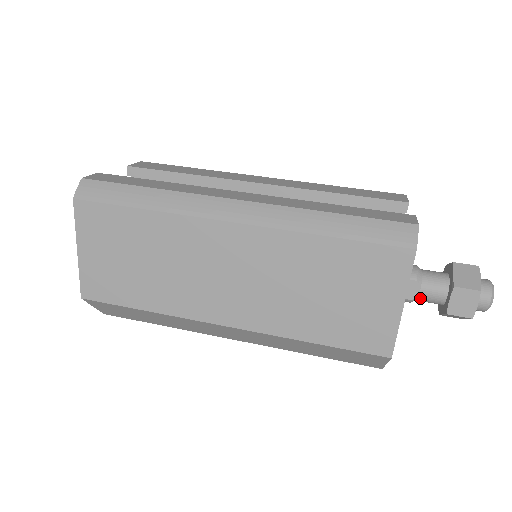
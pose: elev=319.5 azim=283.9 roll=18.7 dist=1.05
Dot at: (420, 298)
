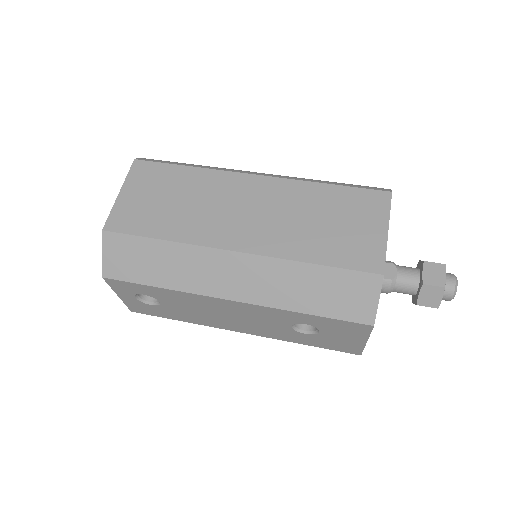
Dot at: (398, 280)
